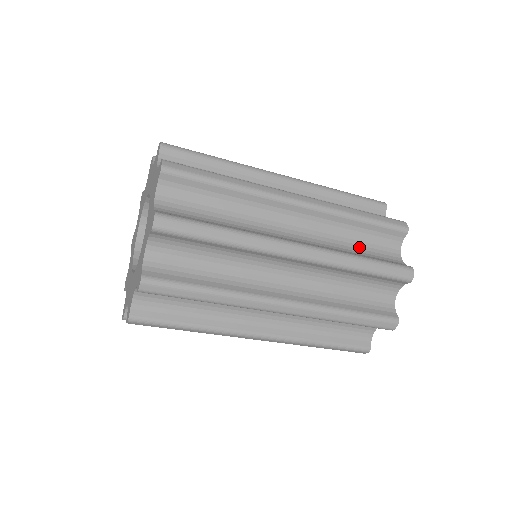
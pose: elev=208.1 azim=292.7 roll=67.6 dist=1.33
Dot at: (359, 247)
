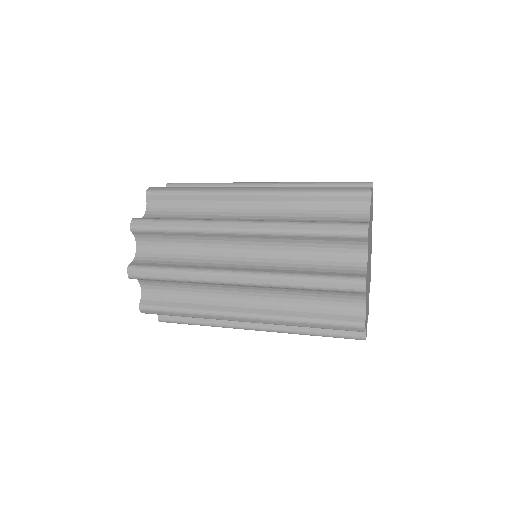
Dot at: (315, 258)
